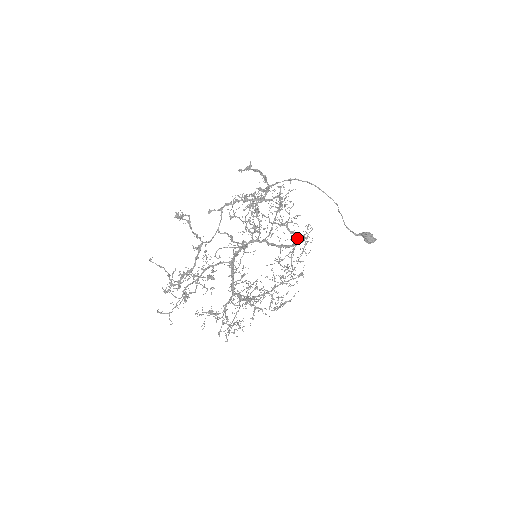
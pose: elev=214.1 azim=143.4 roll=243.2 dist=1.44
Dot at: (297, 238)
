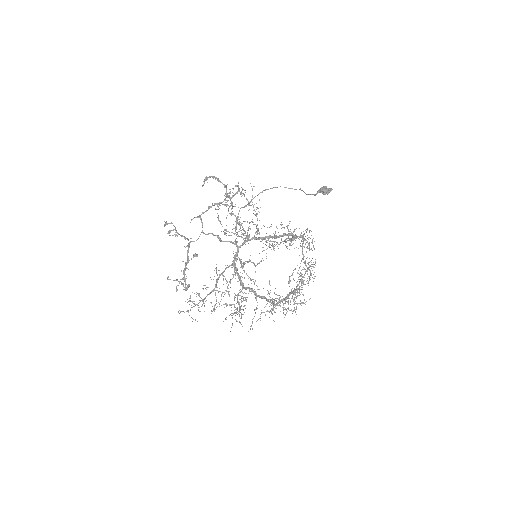
Dot at: (294, 238)
